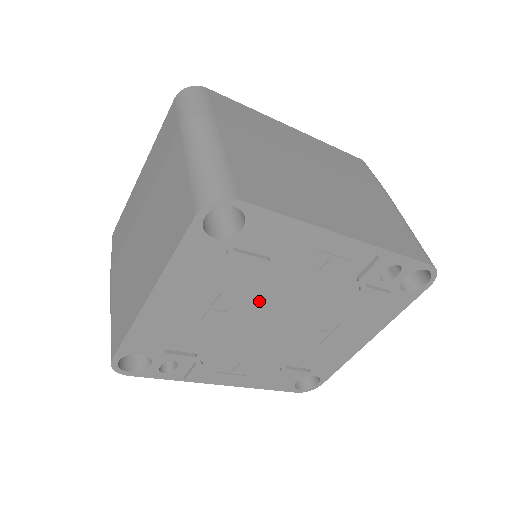
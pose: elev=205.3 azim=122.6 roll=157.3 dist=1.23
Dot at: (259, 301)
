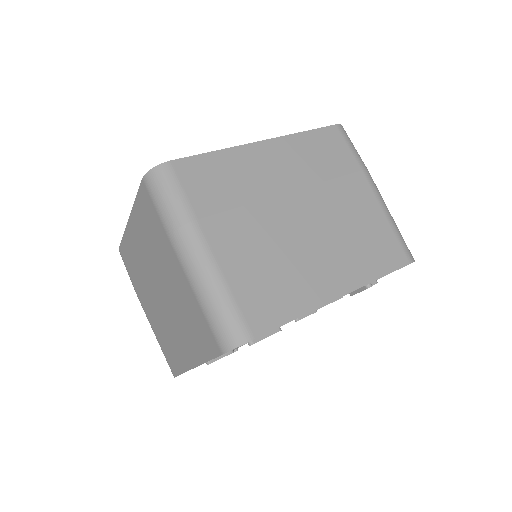
Dot at: occluded
